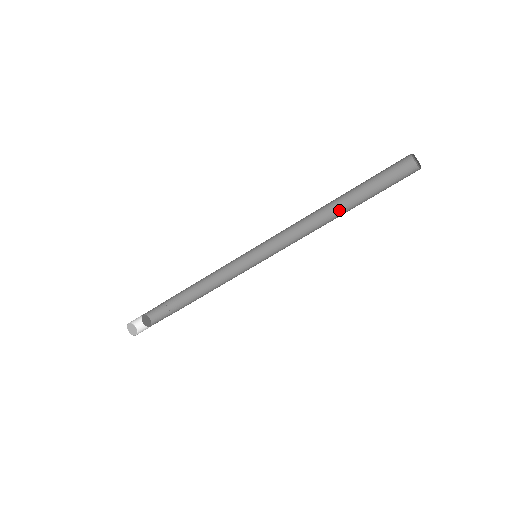
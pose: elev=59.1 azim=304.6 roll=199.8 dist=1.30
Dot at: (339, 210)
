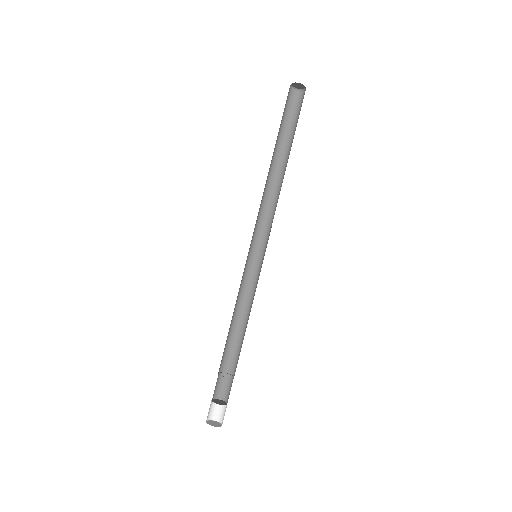
Dot at: (285, 167)
